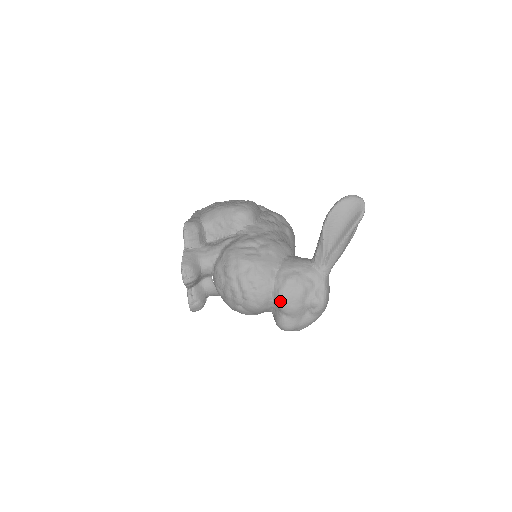
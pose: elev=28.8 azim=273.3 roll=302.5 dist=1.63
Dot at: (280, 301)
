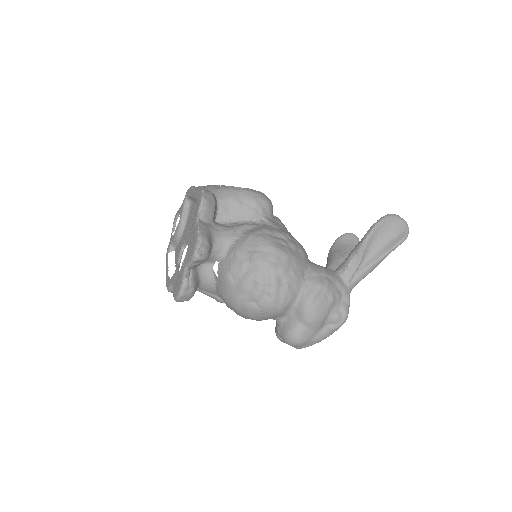
Dot at: (307, 306)
